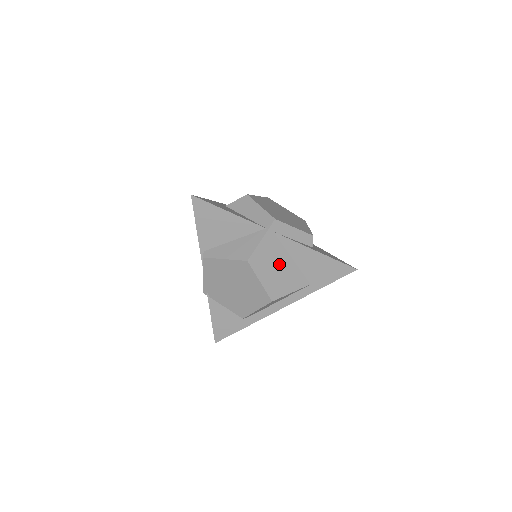
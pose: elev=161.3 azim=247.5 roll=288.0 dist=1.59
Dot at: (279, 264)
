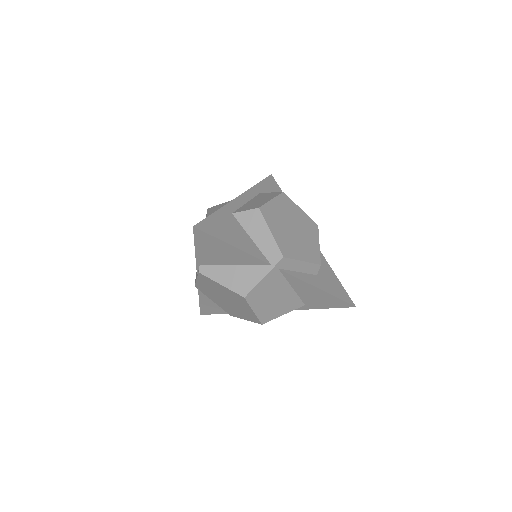
Dot at: (277, 294)
